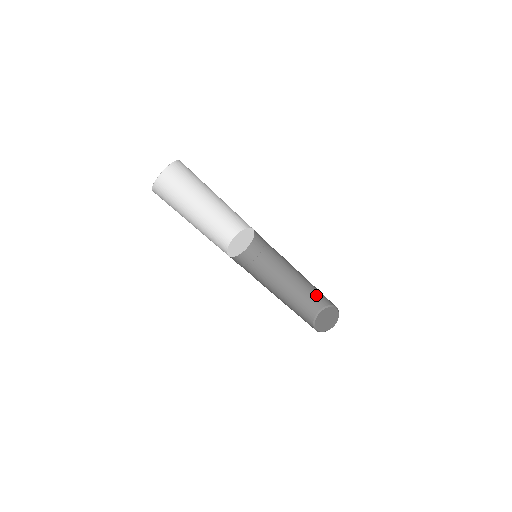
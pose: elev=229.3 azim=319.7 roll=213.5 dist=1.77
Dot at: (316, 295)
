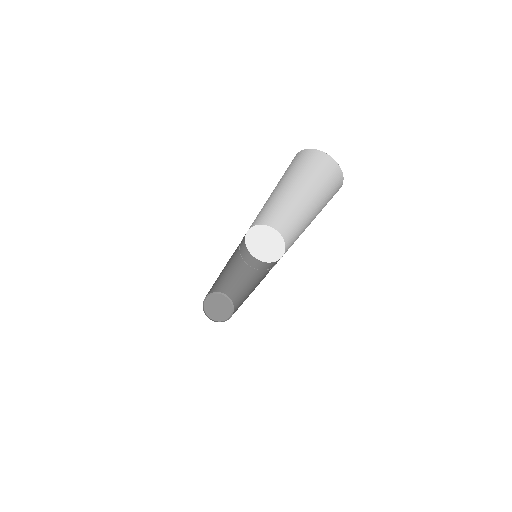
Dot at: (220, 284)
